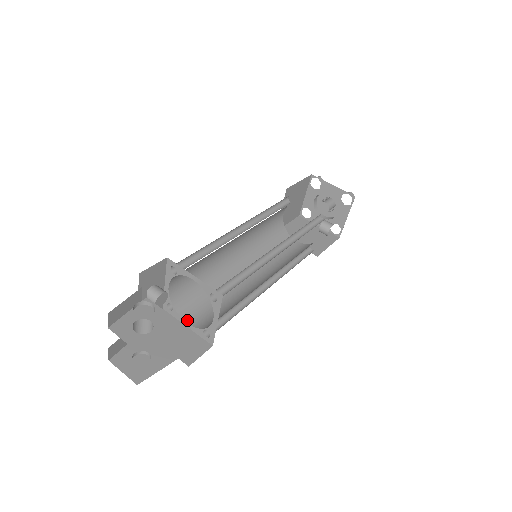
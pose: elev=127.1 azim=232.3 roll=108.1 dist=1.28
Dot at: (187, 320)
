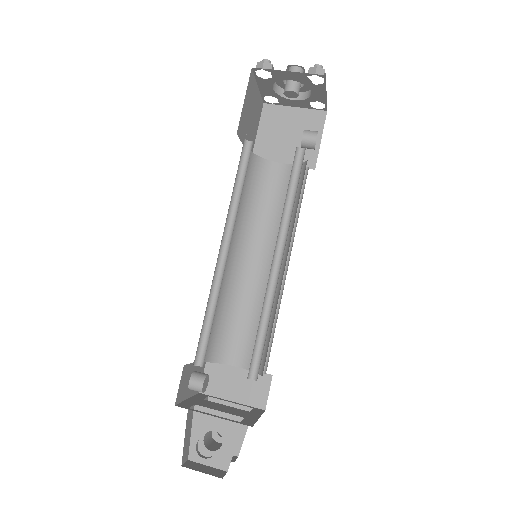
Dot at: (236, 364)
